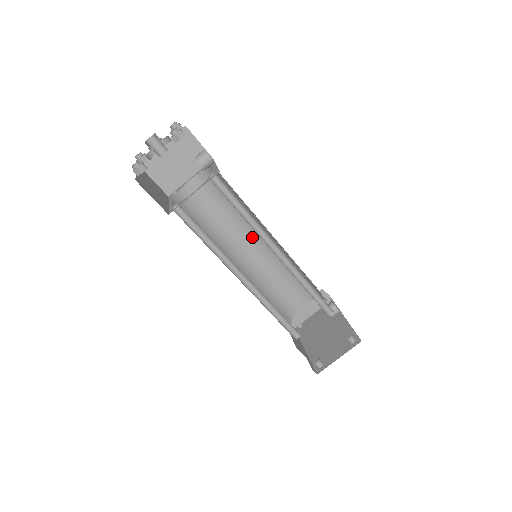
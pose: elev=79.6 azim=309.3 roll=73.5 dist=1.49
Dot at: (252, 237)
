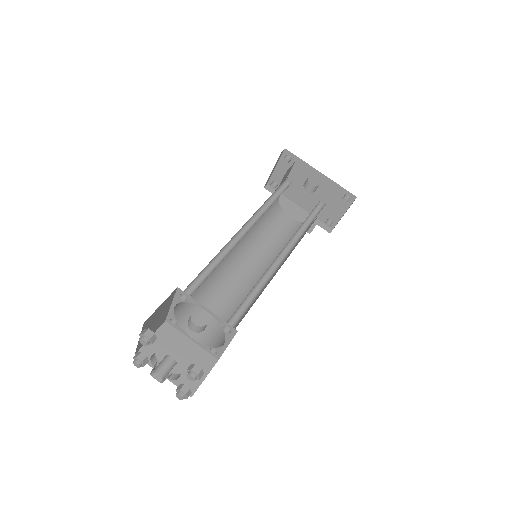
Dot at: occluded
